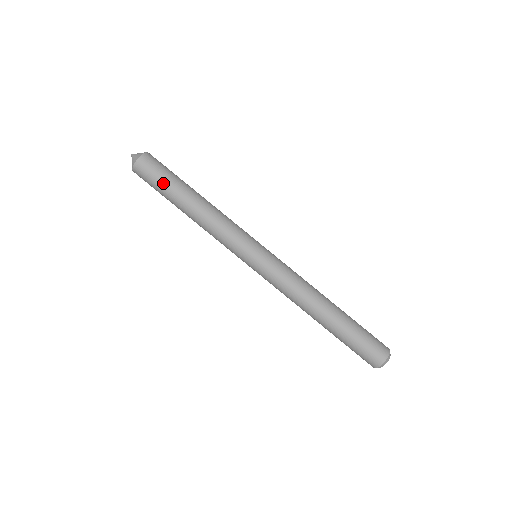
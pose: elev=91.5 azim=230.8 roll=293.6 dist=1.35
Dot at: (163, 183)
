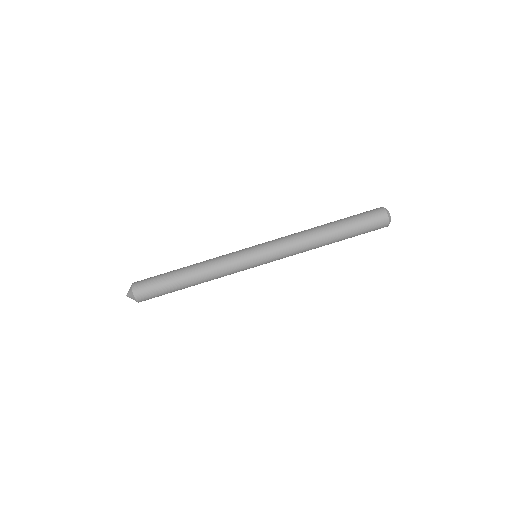
Dot at: (165, 293)
